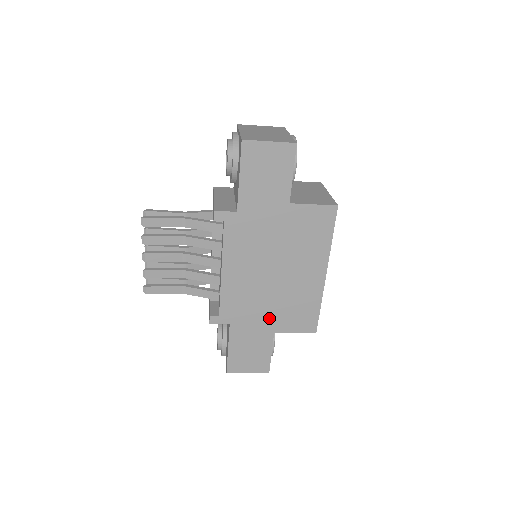
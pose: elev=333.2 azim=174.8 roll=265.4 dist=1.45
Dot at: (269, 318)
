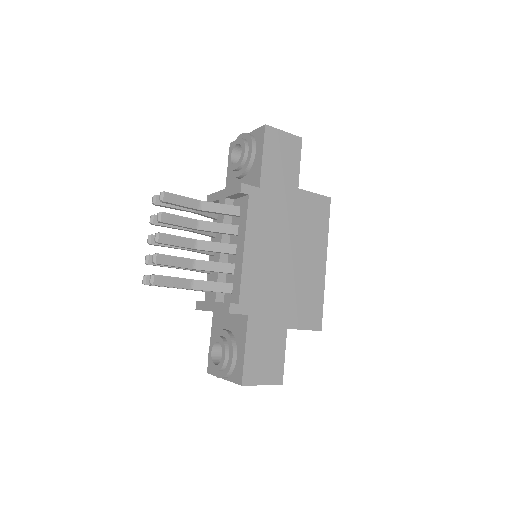
Dot at: (283, 310)
